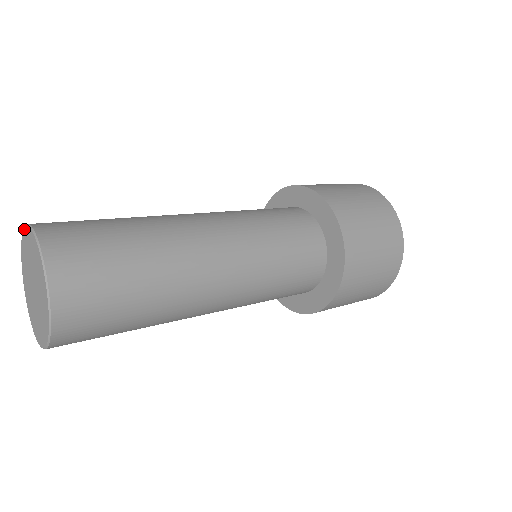
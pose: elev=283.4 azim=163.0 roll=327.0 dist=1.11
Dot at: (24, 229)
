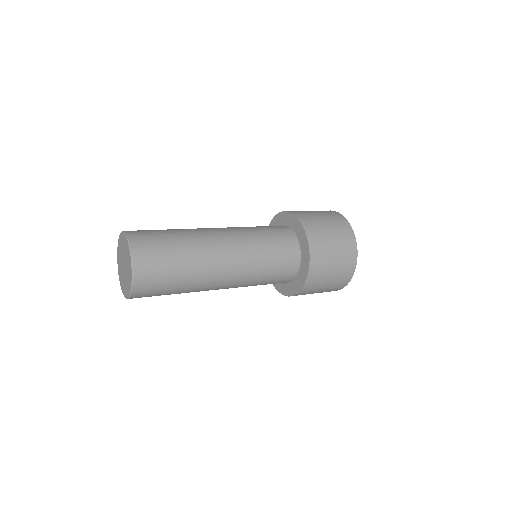
Dot at: (121, 233)
